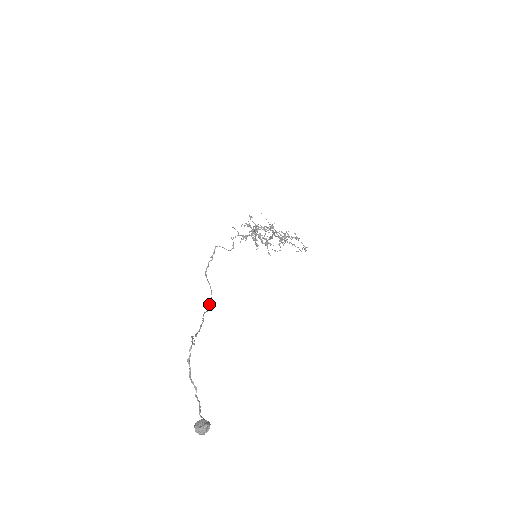
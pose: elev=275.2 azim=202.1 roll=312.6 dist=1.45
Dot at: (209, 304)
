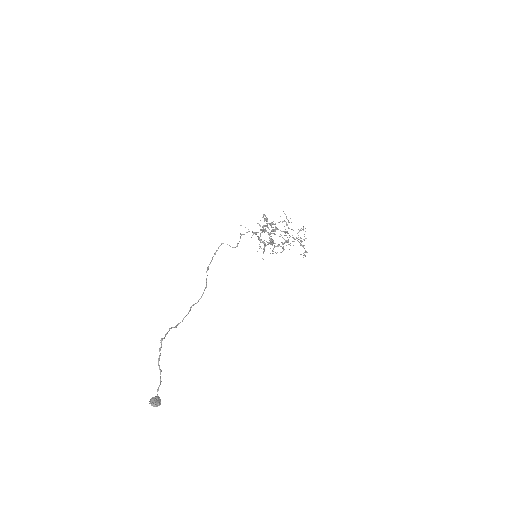
Dot at: (201, 297)
